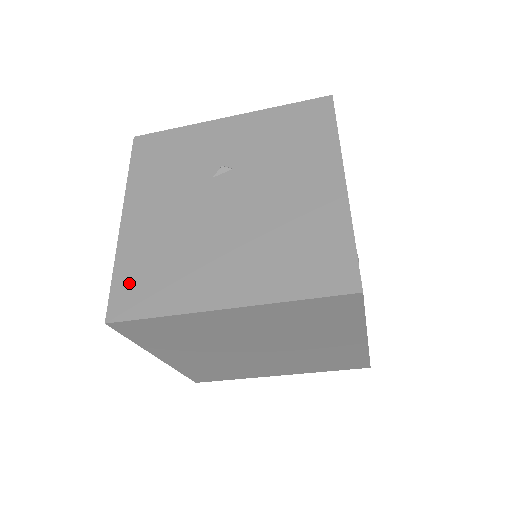
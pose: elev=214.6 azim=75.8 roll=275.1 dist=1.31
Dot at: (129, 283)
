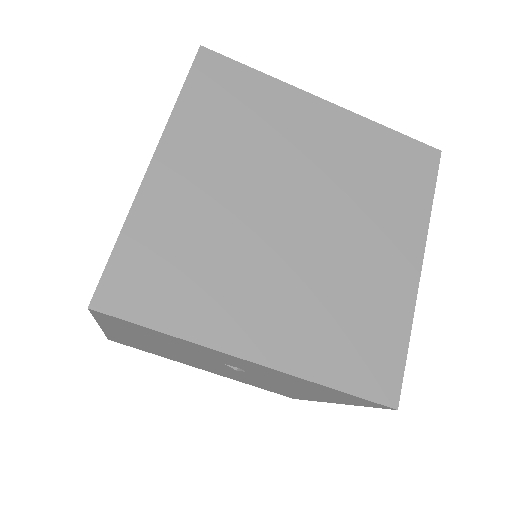
Dot at: occluded
